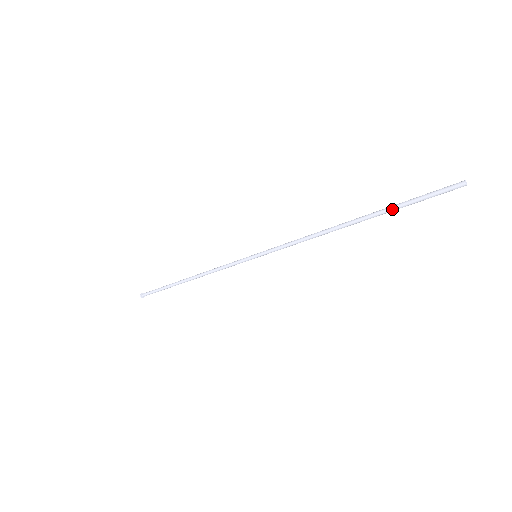
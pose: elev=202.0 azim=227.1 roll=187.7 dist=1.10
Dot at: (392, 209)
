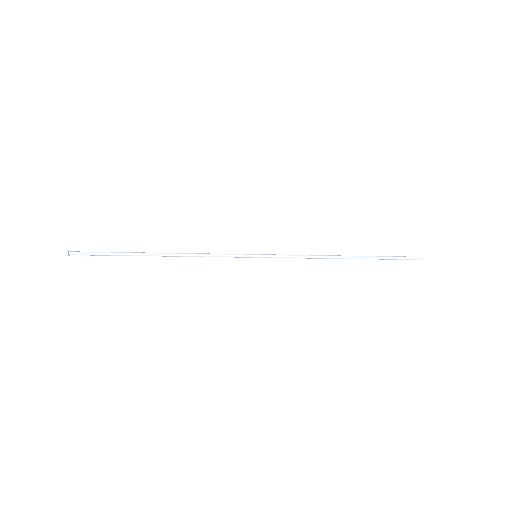
Dot at: (380, 258)
